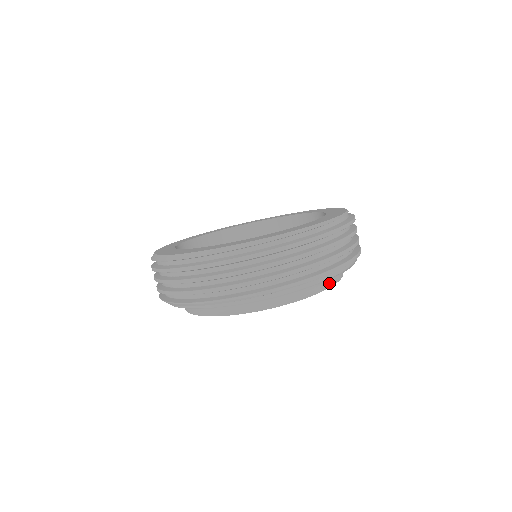
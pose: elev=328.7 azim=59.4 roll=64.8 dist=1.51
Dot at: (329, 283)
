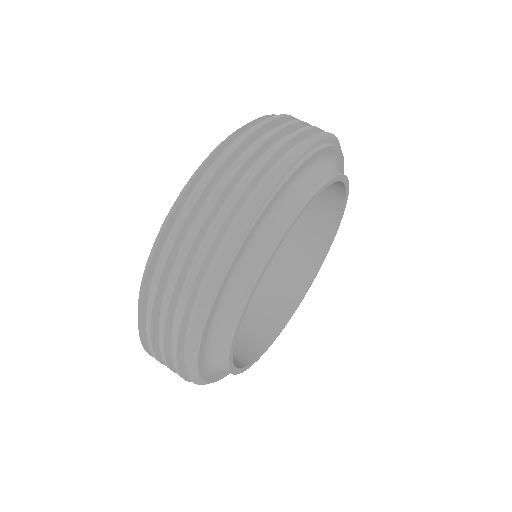
Dot at: occluded
